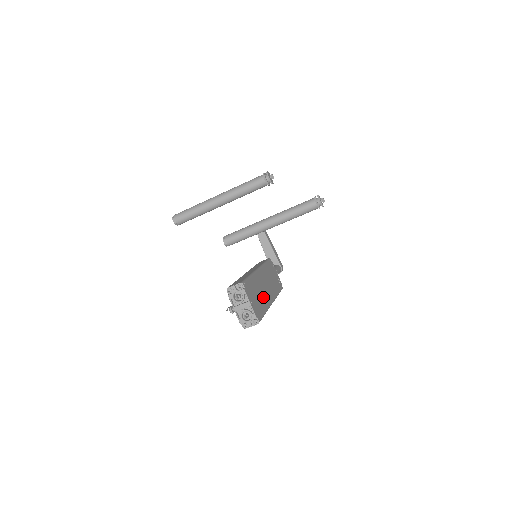
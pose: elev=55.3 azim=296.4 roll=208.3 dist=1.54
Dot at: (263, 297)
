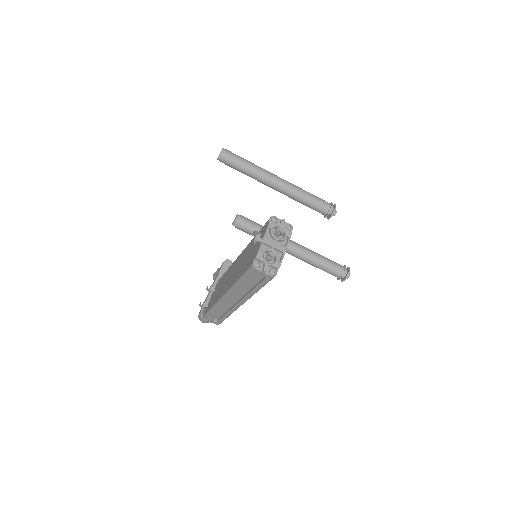
Dot at: occluded
